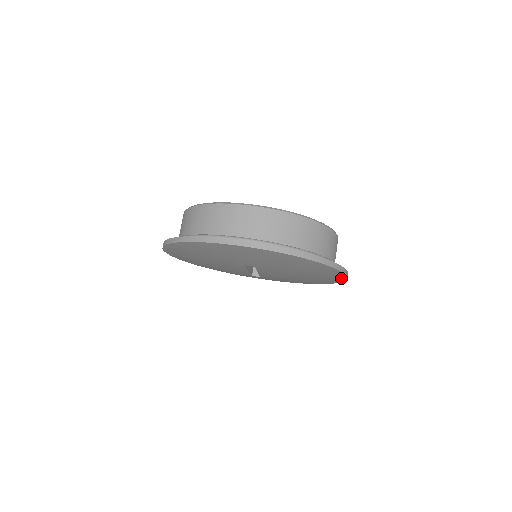
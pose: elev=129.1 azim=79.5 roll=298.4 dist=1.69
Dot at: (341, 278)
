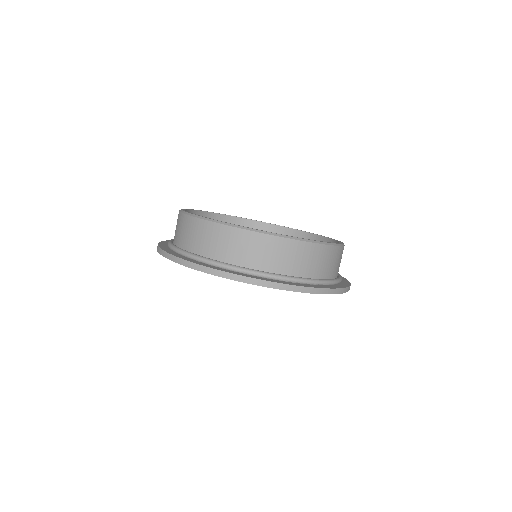
Dot at: occluded
